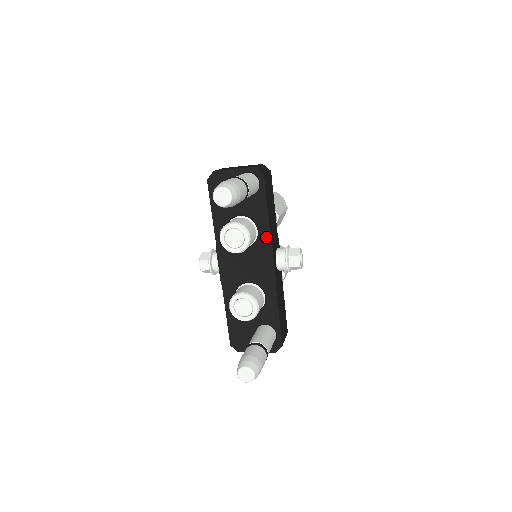
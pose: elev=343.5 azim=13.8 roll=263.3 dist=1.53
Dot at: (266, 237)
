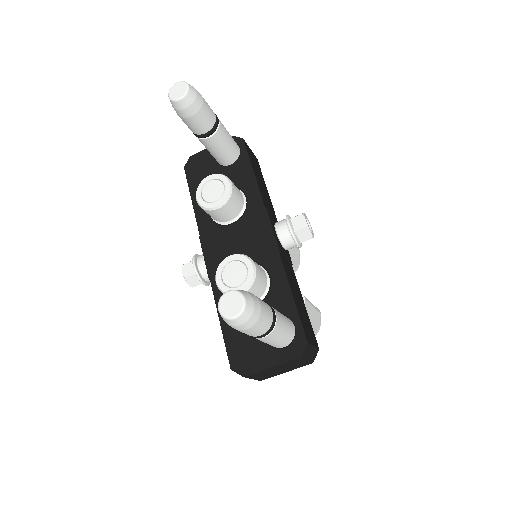
Dot at: (256, 199)
